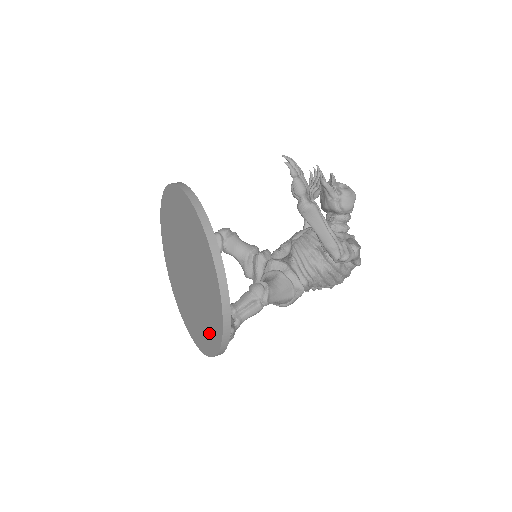
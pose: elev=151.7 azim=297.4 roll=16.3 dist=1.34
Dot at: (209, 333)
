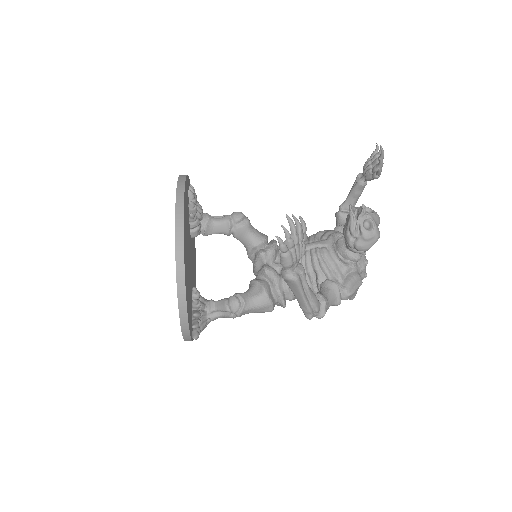
Dot at: occluded
